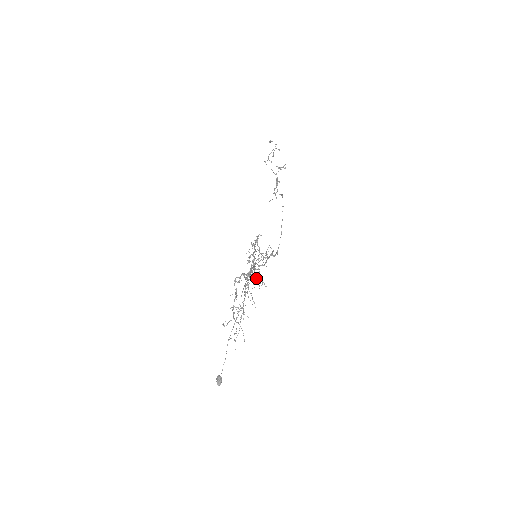
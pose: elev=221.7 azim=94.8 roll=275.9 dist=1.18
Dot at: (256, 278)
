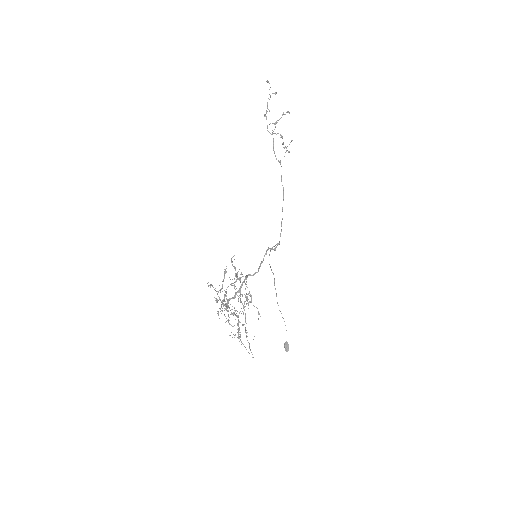
Dot at: occluded
